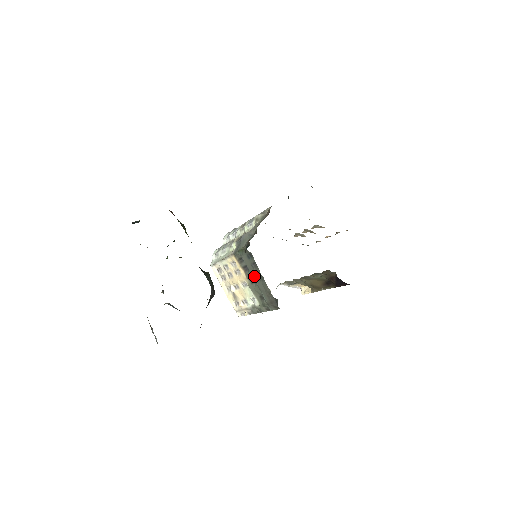
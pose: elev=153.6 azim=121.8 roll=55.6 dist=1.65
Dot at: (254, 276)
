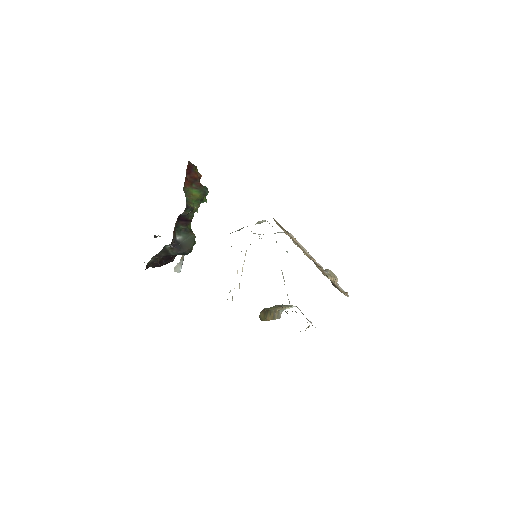
Dot at: occluded
